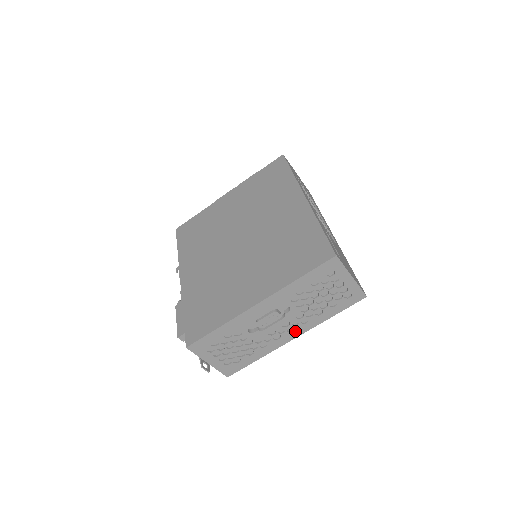
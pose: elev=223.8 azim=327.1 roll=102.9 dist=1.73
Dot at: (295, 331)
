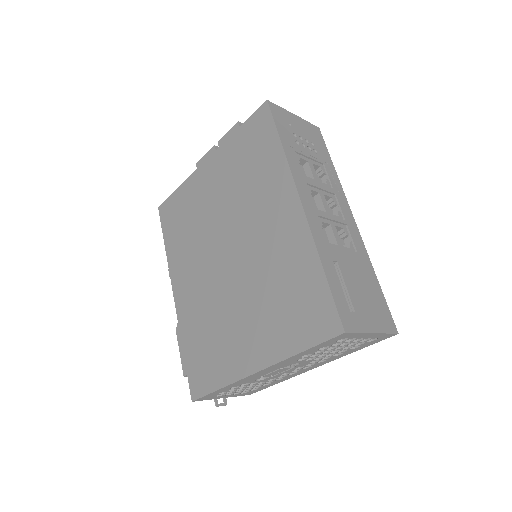
Dot at: (313, 366)
